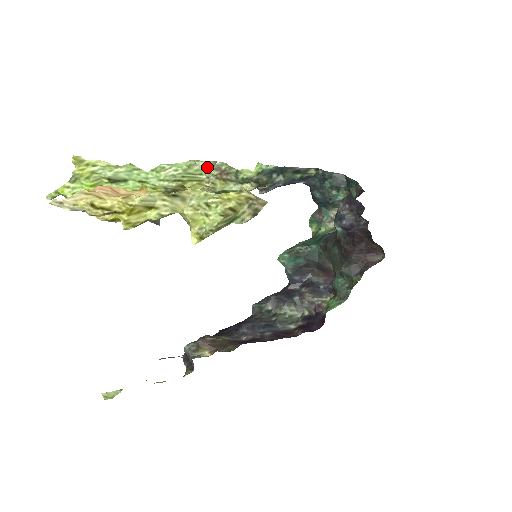
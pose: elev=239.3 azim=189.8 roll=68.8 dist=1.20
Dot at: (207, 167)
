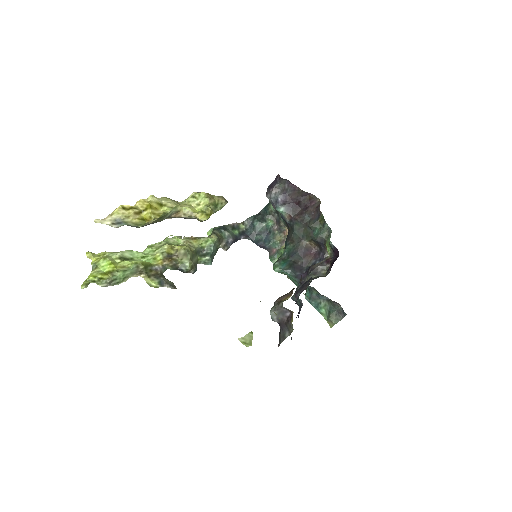
Dot at: (178, 238)
